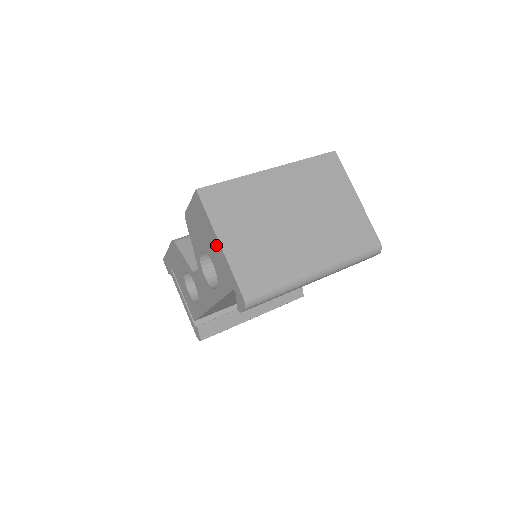
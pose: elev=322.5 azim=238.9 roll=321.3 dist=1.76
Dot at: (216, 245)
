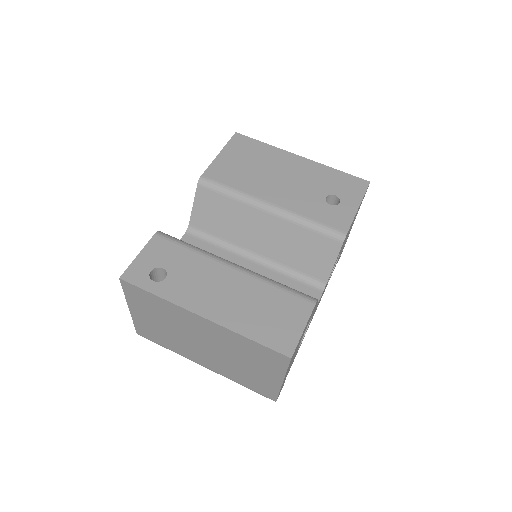
Dot at: occluded
